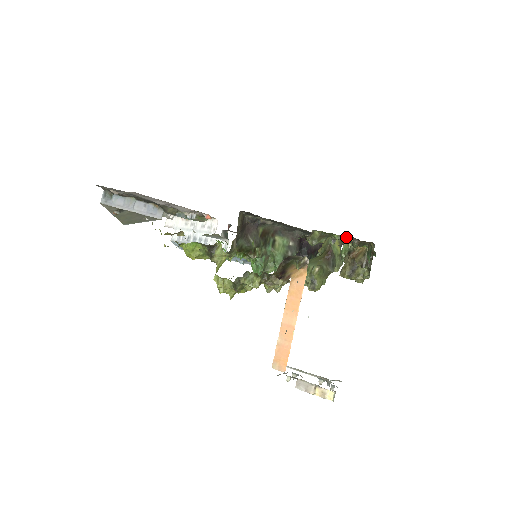
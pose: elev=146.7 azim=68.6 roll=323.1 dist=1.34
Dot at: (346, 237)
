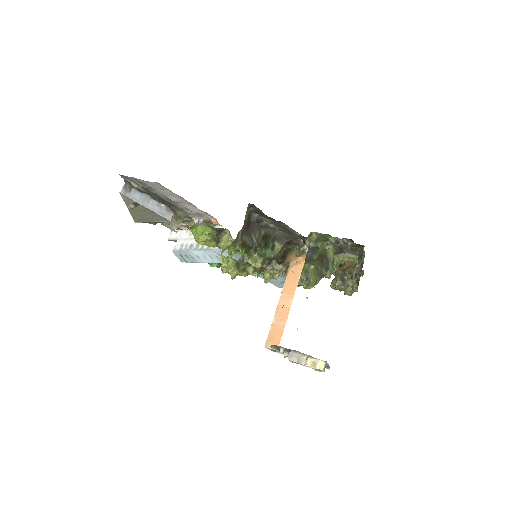
Dot at: occluded
